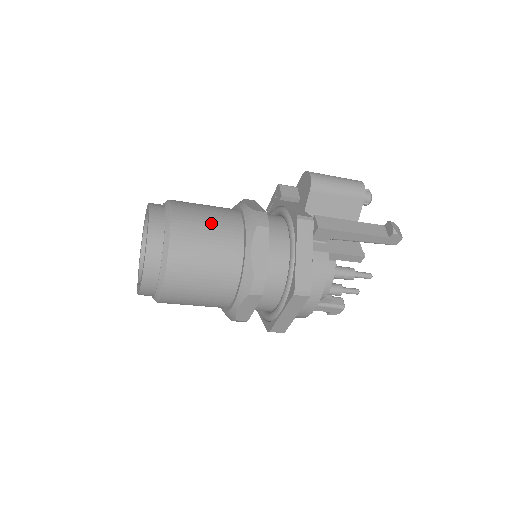
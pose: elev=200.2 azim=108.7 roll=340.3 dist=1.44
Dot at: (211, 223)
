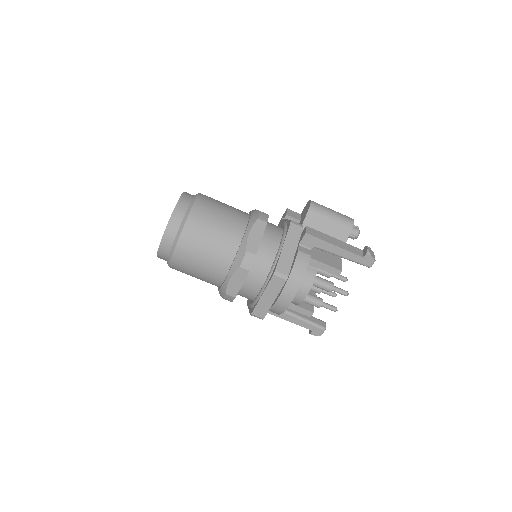
Dot at: (225, 211)
